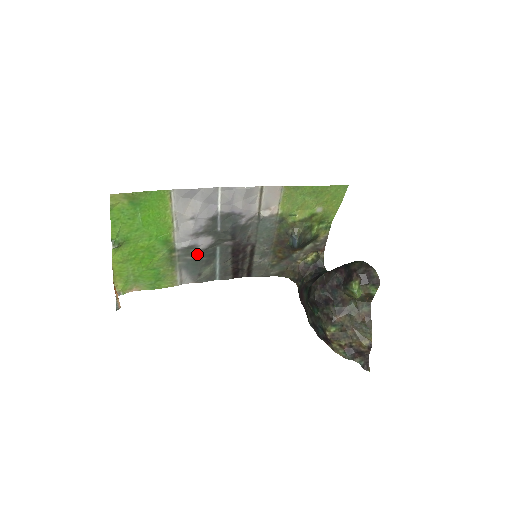
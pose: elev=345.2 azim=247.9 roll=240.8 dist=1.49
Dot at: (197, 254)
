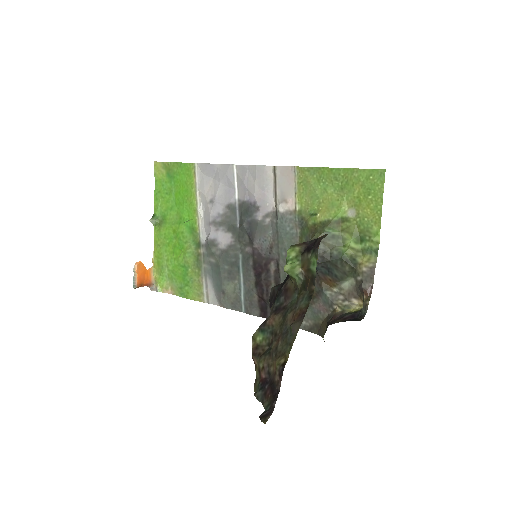
Dot at: (219, 256)
